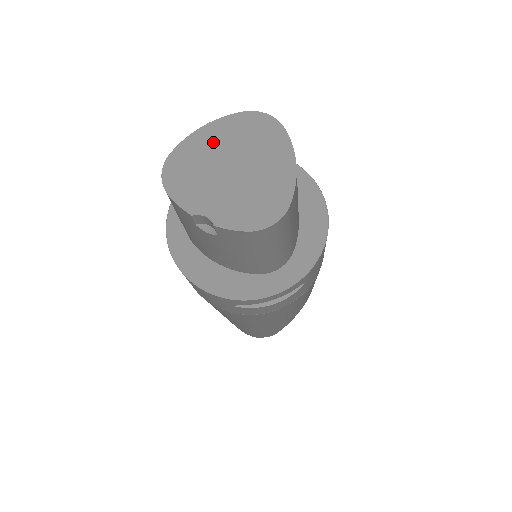
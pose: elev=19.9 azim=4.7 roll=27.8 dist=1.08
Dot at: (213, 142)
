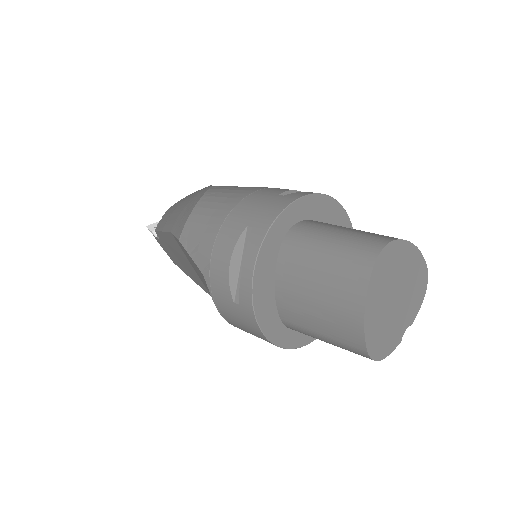
Dot at: (377, 309)
